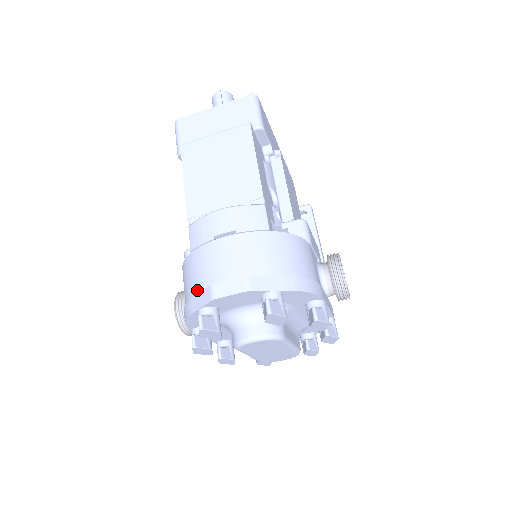
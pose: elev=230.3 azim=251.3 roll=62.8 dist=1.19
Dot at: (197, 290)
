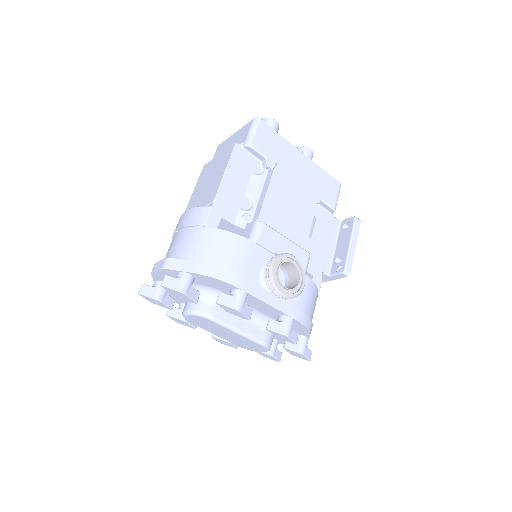
Dot at: occluded
